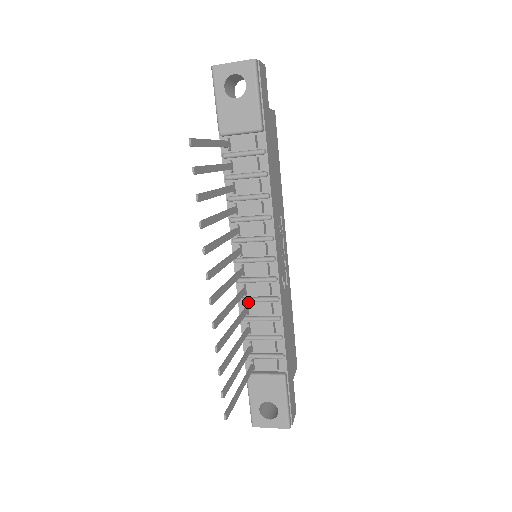
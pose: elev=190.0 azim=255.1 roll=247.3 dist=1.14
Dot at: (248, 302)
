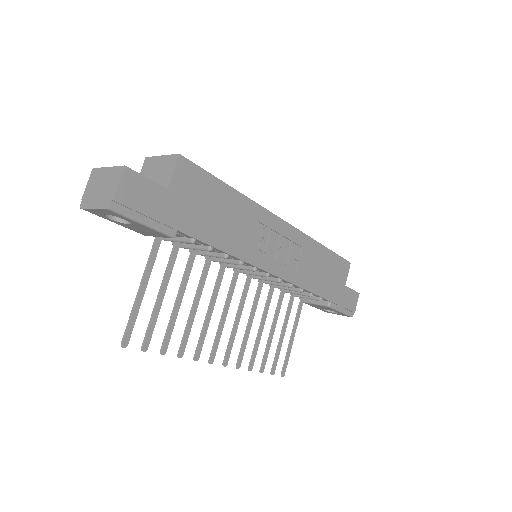
Dot at: occluded
